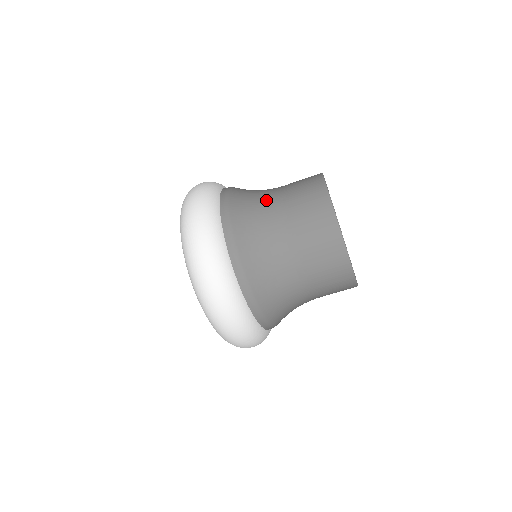
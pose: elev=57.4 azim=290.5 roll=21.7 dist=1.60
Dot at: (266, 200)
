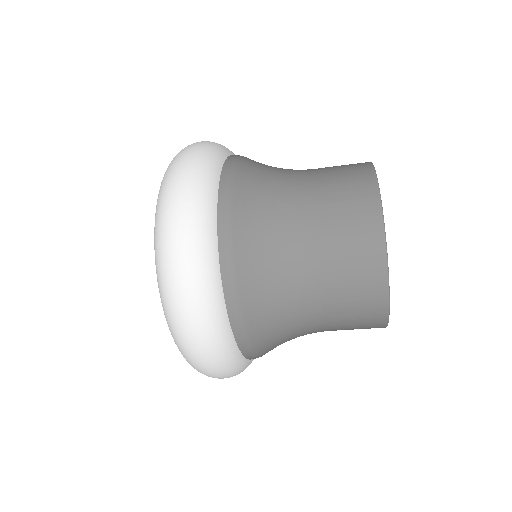
Dot at: (297, 309)
